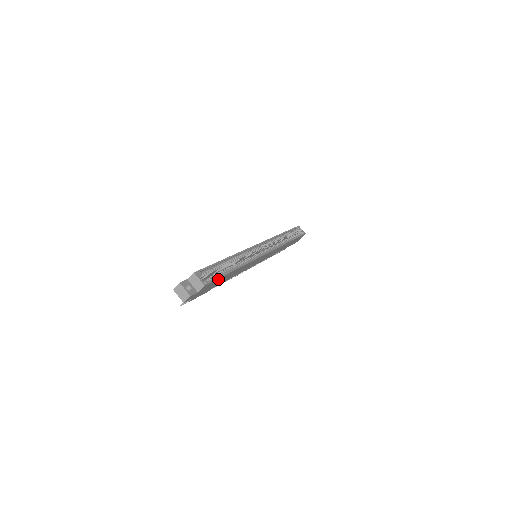
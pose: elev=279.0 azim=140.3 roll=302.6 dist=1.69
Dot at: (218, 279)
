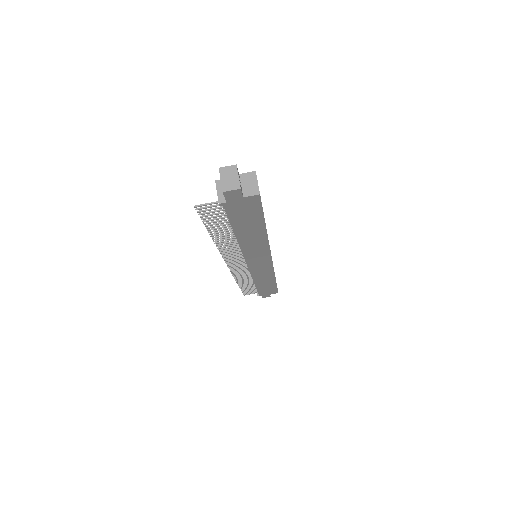
Dot at: (259, 212)
